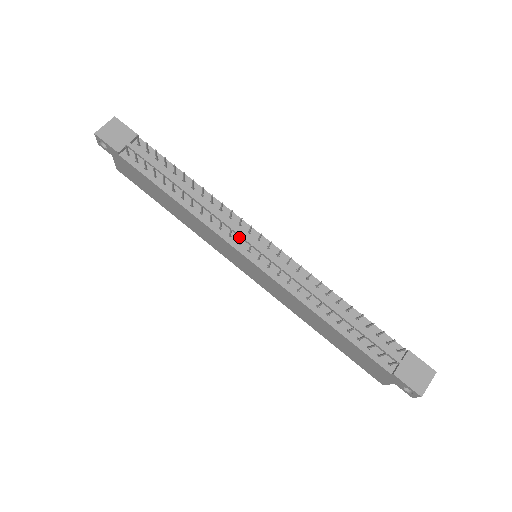
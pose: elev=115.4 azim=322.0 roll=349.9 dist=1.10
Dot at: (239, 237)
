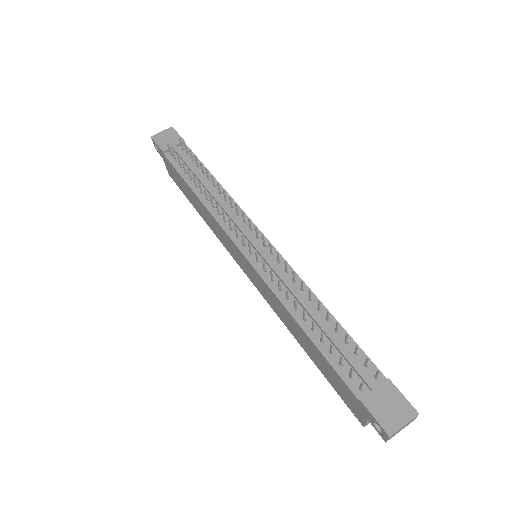
Dot at: (240, 231)
